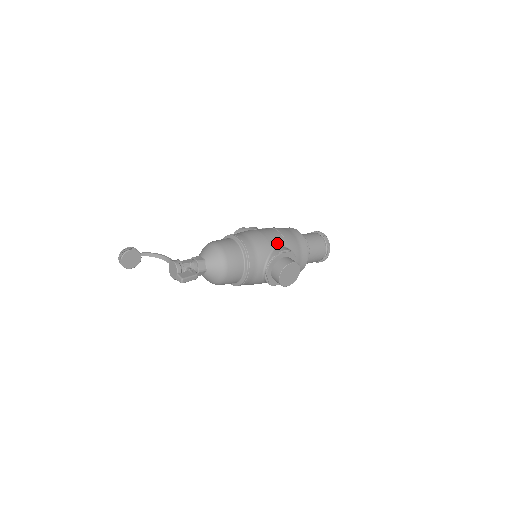
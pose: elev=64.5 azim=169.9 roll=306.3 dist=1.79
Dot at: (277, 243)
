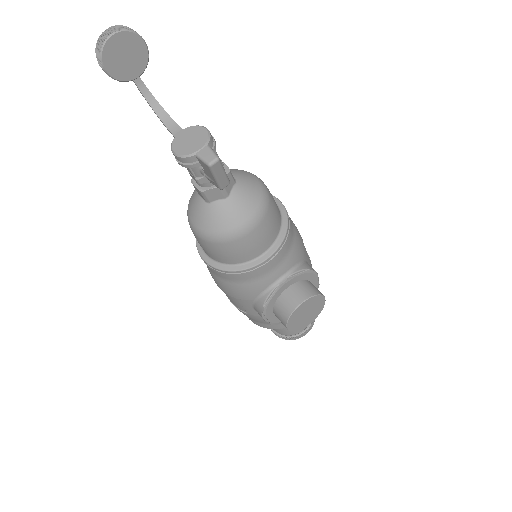
Dot at: (308, 258)
